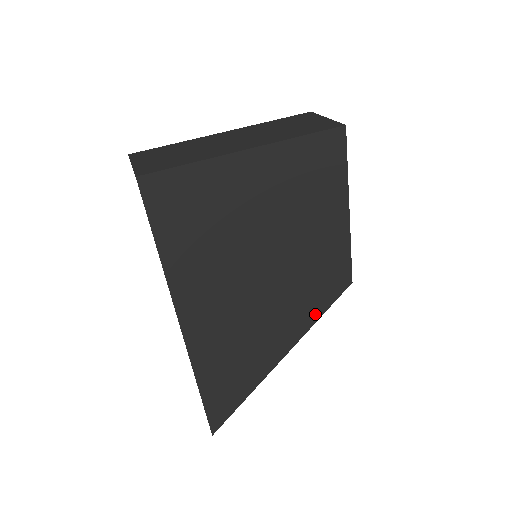
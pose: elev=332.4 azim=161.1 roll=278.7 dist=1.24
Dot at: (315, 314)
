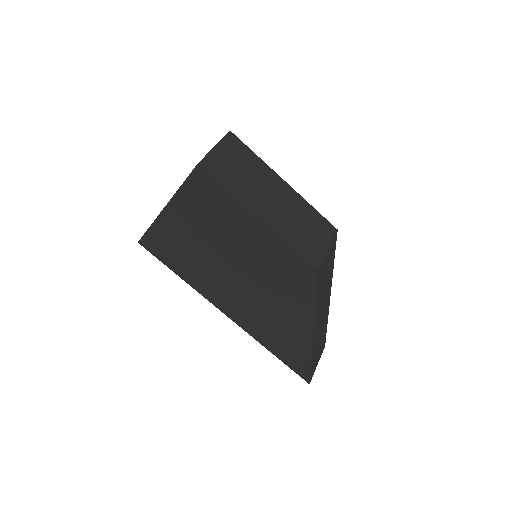
Dot at: (309, 299)
